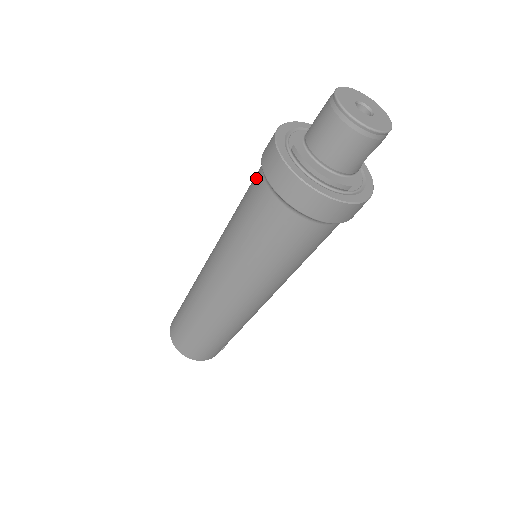
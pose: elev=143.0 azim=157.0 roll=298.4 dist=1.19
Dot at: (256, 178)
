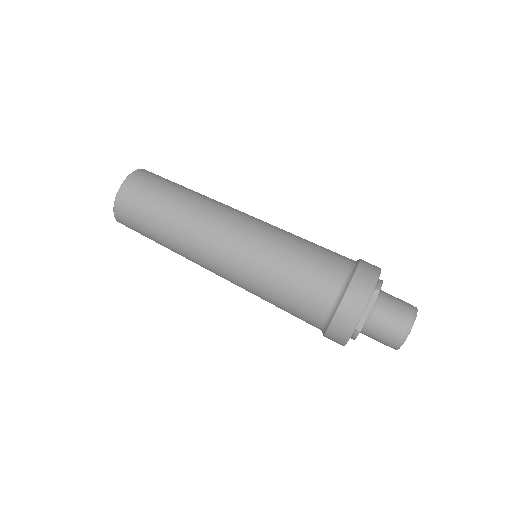
Dot at: (319, 305)
